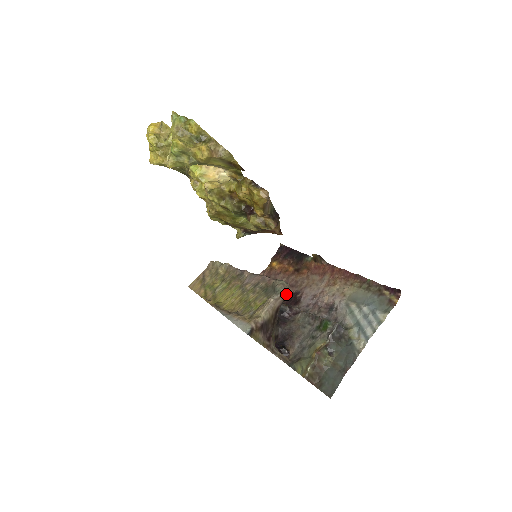
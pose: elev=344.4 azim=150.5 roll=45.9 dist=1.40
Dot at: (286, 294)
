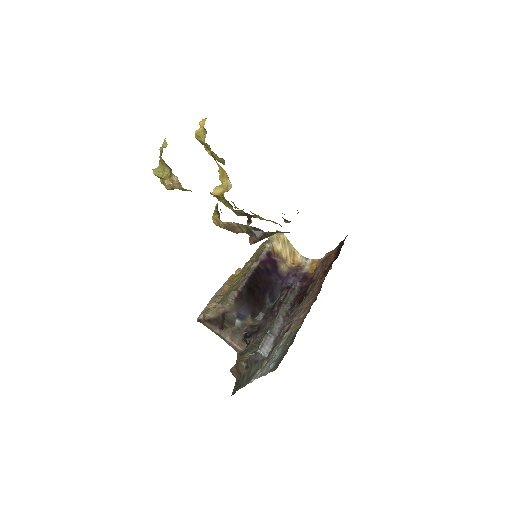
Dot at: (231, 306)
